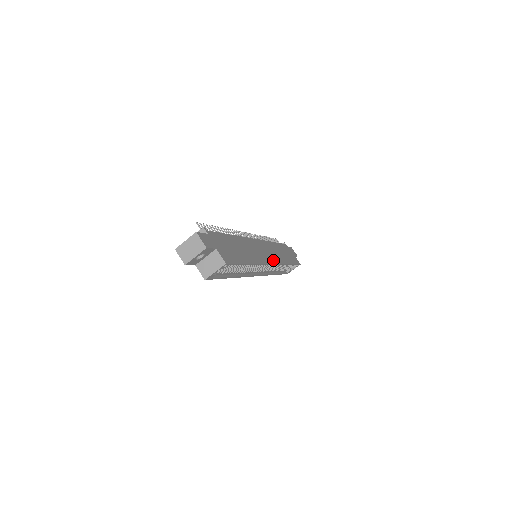
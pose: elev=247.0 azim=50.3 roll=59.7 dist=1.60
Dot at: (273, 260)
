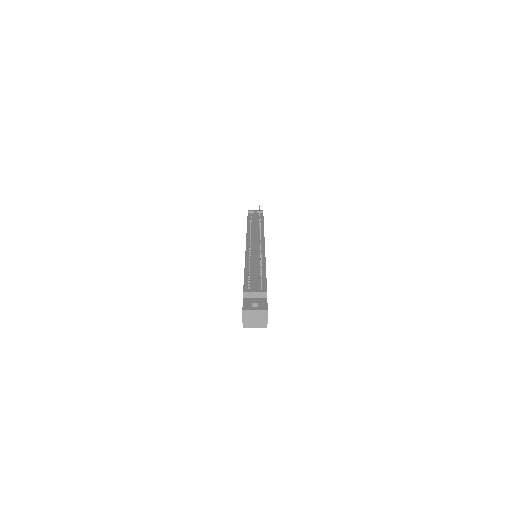
Dot at: occluded
